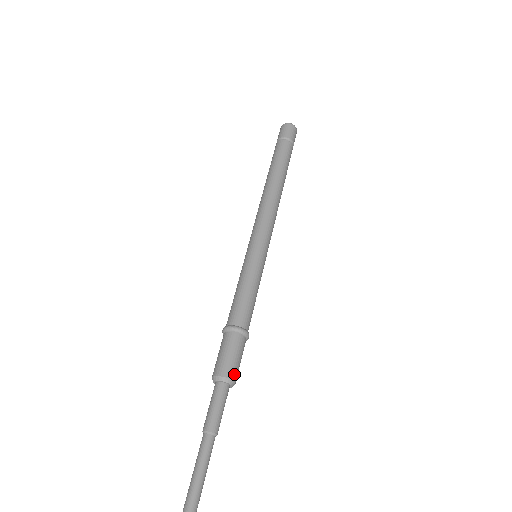
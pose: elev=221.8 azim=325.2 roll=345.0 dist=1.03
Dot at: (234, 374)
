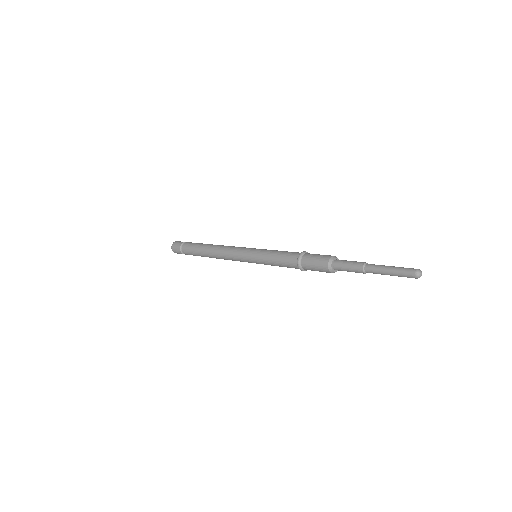
Dot at: occluded
